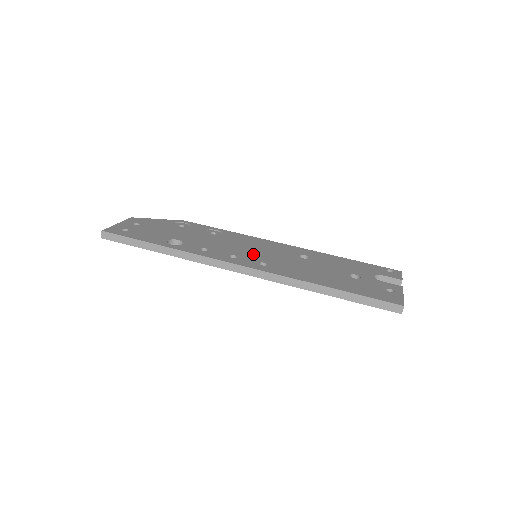
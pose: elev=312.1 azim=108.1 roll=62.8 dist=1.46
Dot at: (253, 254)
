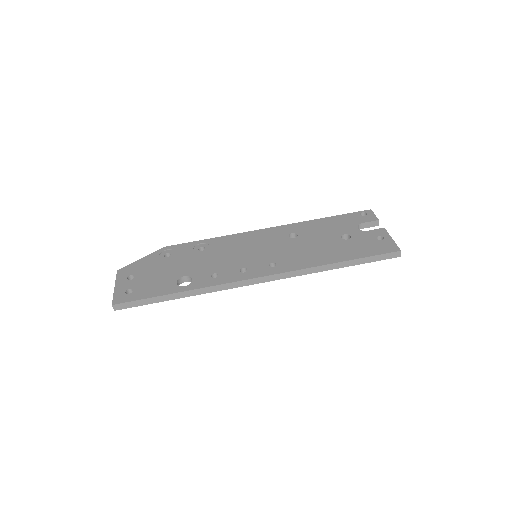
Dot at: (255, 257)
